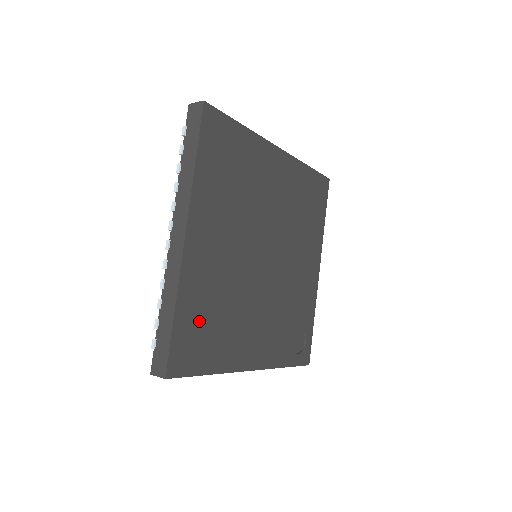
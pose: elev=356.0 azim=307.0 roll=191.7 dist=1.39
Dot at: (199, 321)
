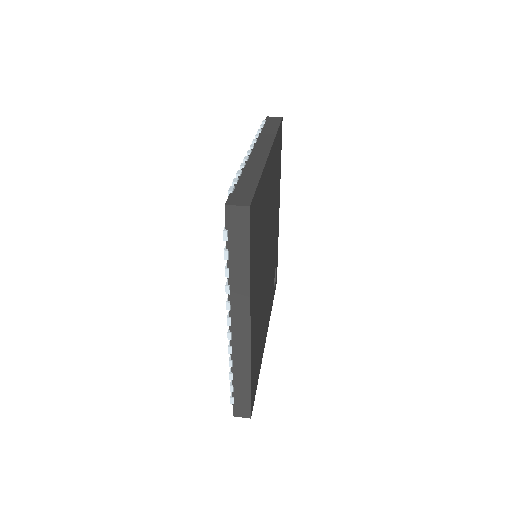
Dot at: (255, 362)
